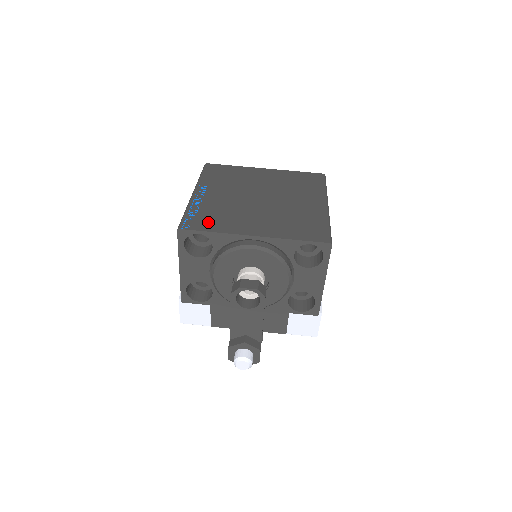
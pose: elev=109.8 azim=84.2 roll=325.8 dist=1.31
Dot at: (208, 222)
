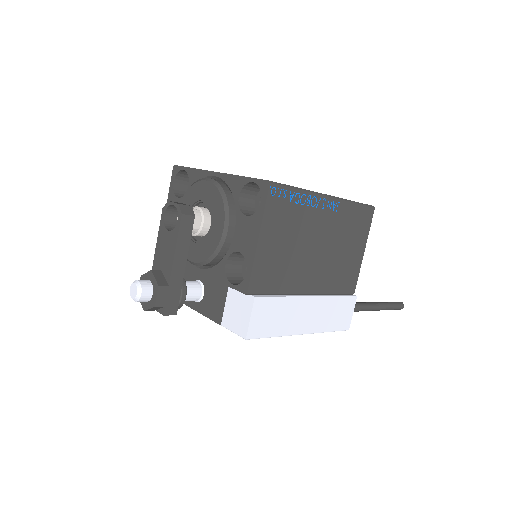
Dot at: occluded
